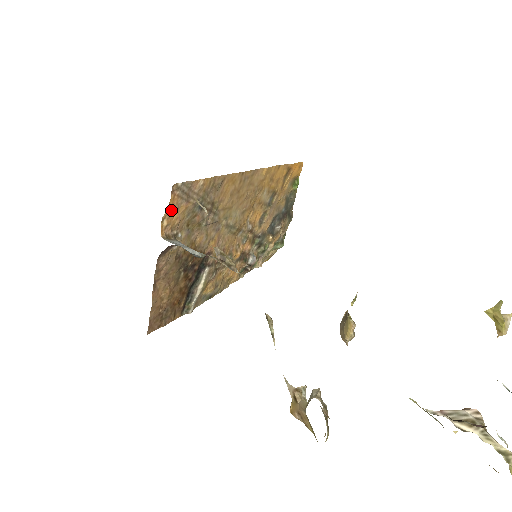
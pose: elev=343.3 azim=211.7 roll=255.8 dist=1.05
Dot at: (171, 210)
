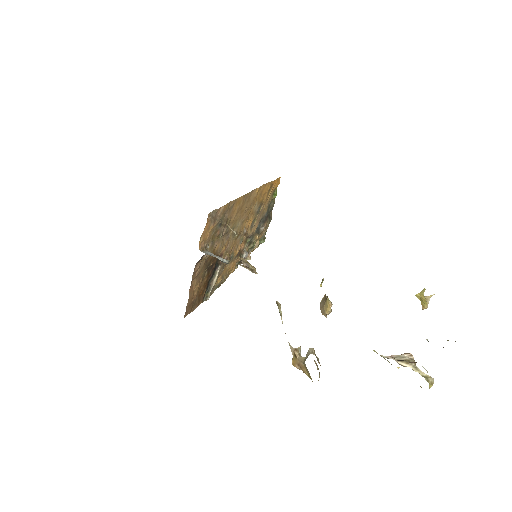
Dot at: (205, 231)
